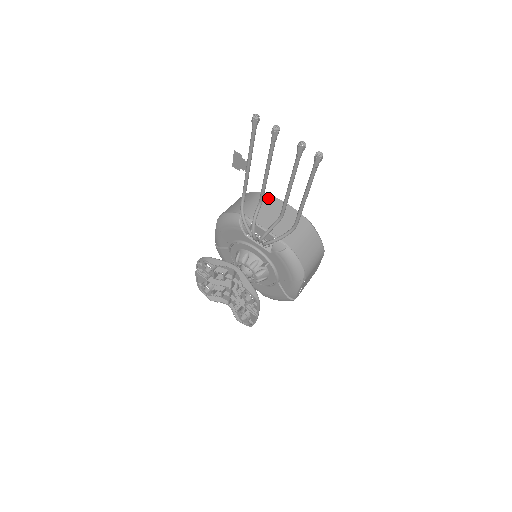
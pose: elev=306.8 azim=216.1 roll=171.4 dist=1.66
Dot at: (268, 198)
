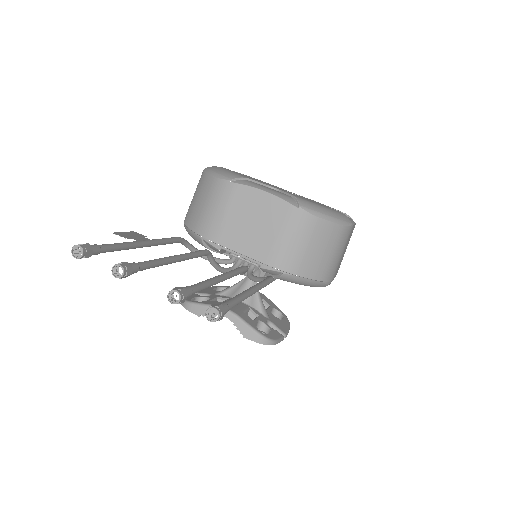
Dot at: (231, 191)
